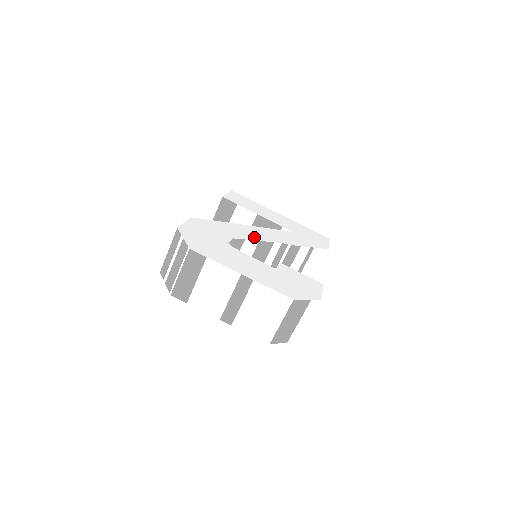
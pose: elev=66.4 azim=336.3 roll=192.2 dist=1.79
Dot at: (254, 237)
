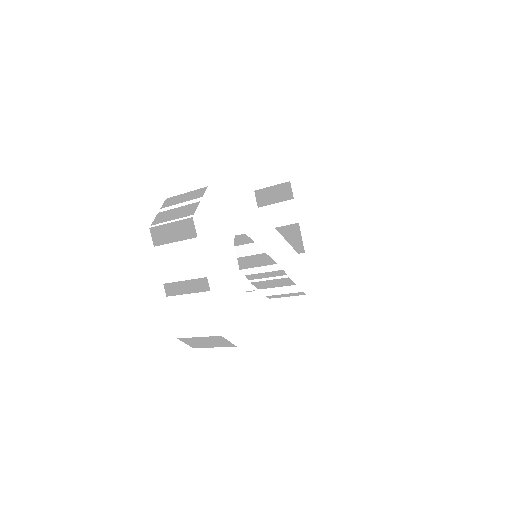
Dot at: (266, 246)
